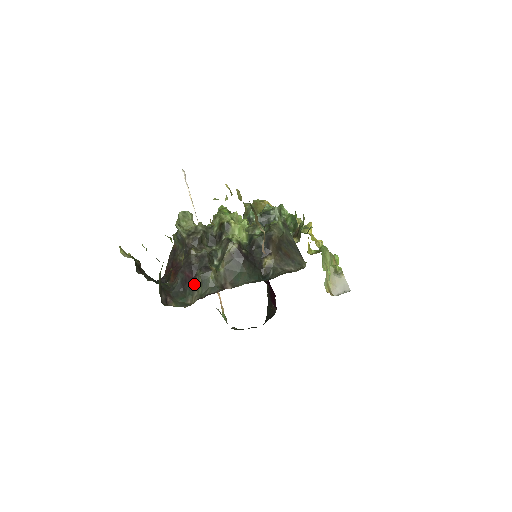
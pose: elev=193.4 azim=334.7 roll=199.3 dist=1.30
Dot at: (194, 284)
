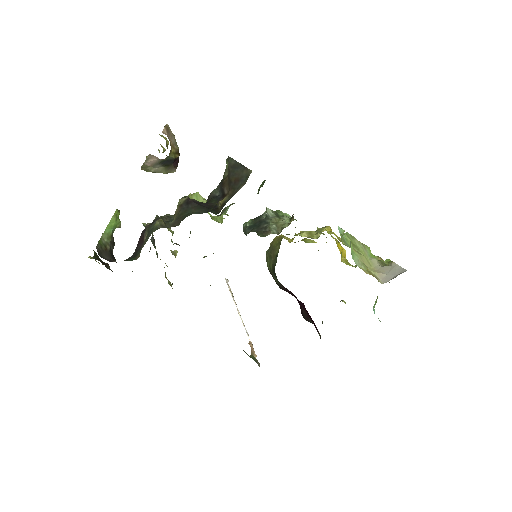
Dot at: (143, 242)
